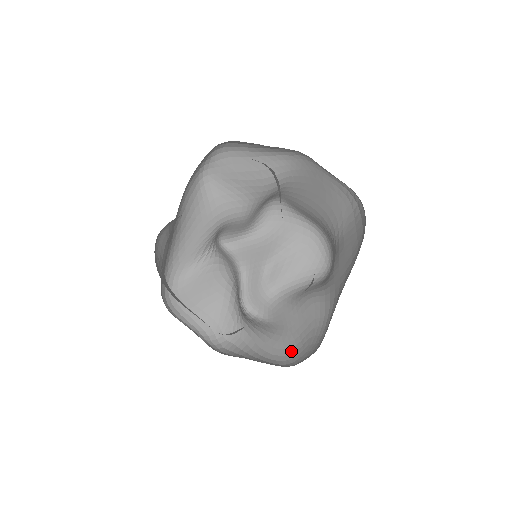
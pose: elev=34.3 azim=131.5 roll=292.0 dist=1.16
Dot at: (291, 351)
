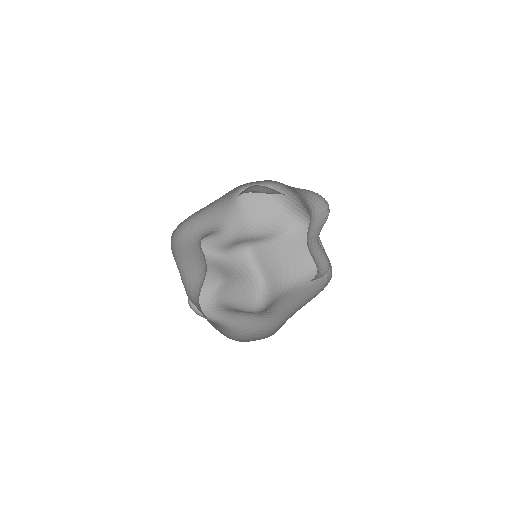
Dot at: (233, 337)
